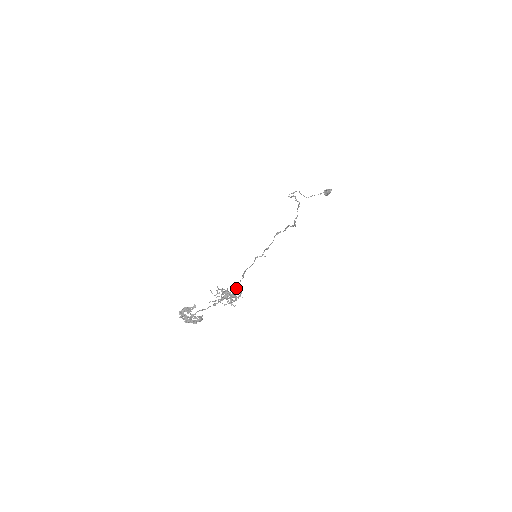
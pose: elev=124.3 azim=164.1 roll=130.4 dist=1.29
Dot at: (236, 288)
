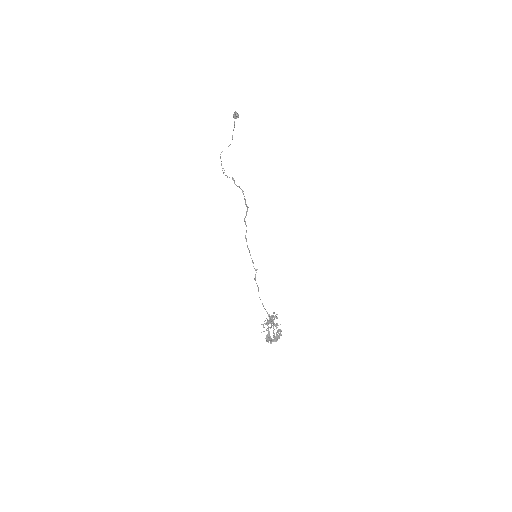
Dot at: occluded
